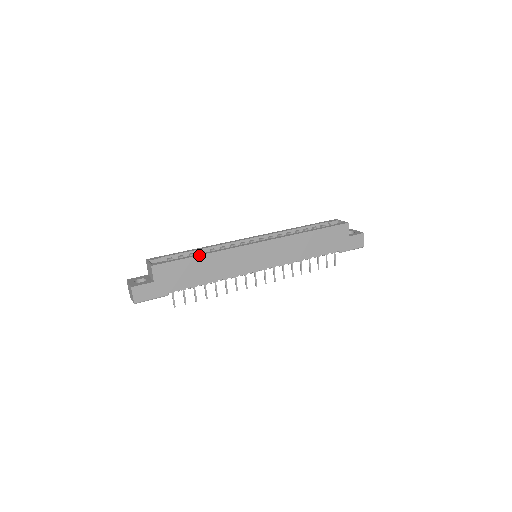
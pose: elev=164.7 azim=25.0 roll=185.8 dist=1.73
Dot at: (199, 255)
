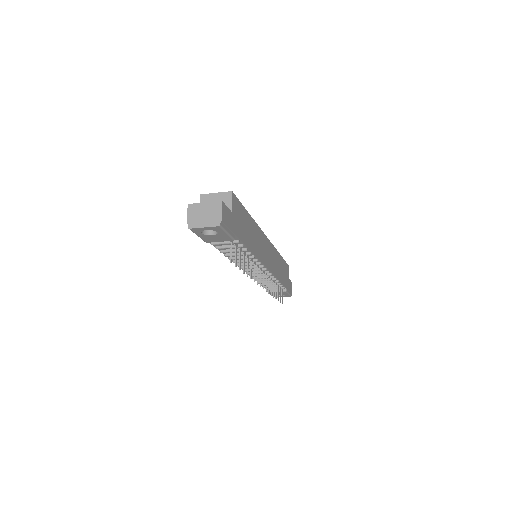
Dot at: (249, 214)
